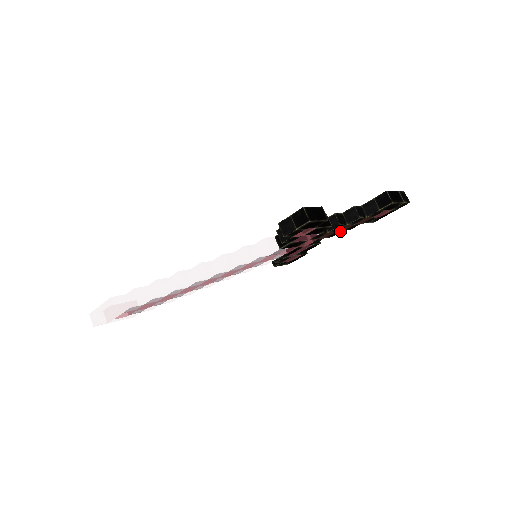
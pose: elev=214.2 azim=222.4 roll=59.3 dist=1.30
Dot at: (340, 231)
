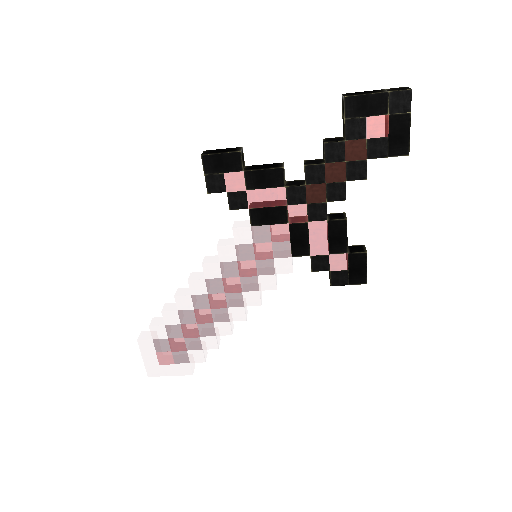
Dot at: (340, 183)
